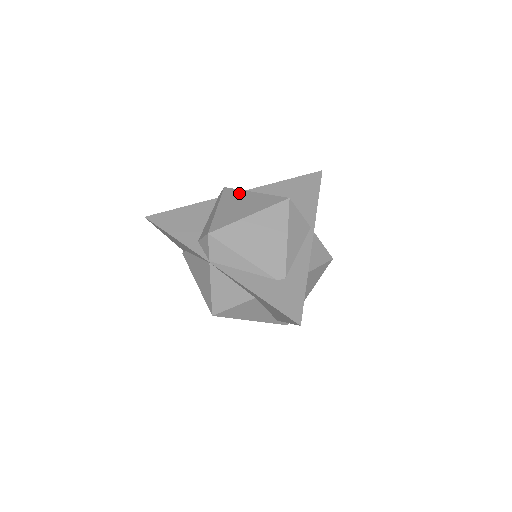
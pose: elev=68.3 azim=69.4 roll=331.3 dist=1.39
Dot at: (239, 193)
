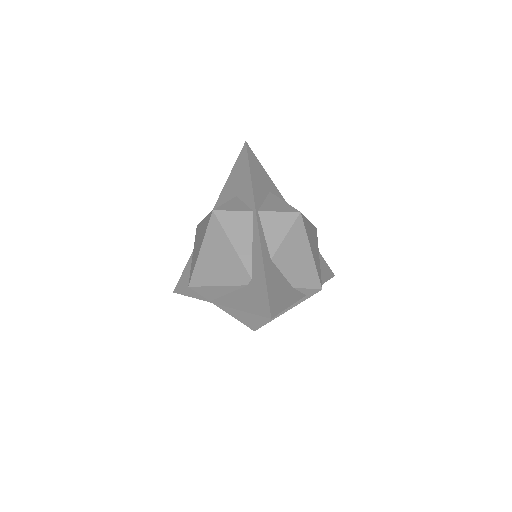
Dot at: (199, 227)
